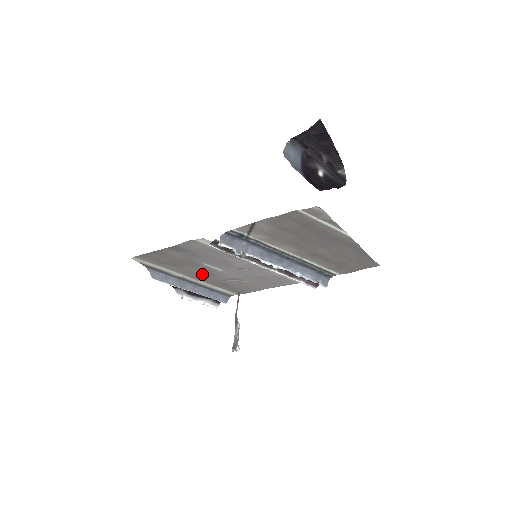
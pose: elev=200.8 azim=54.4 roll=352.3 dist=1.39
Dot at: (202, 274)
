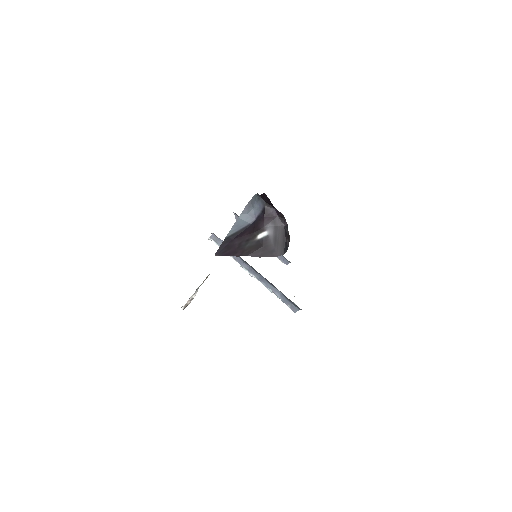
Dot at: occluded
